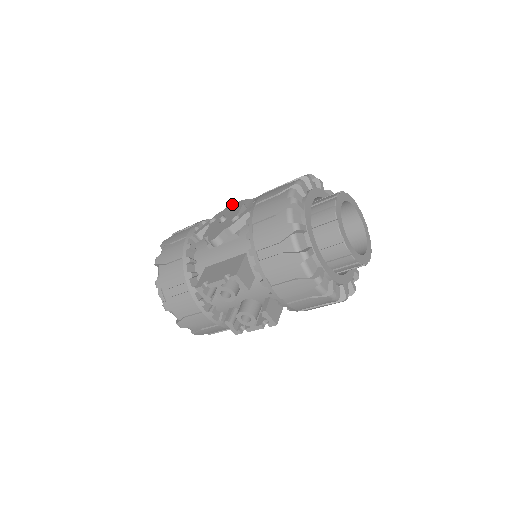
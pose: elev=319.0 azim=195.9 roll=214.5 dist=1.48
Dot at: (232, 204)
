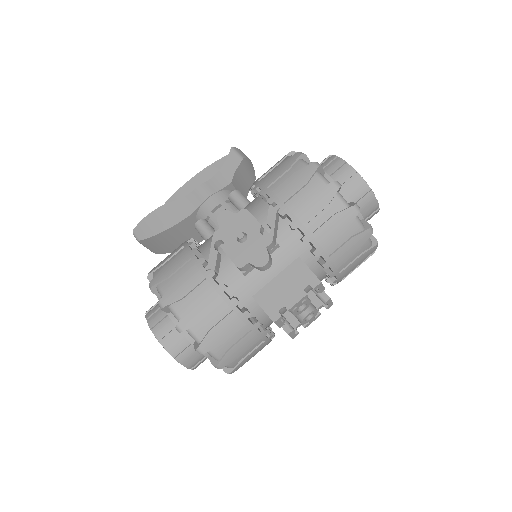
Dot at: (224, 216)
